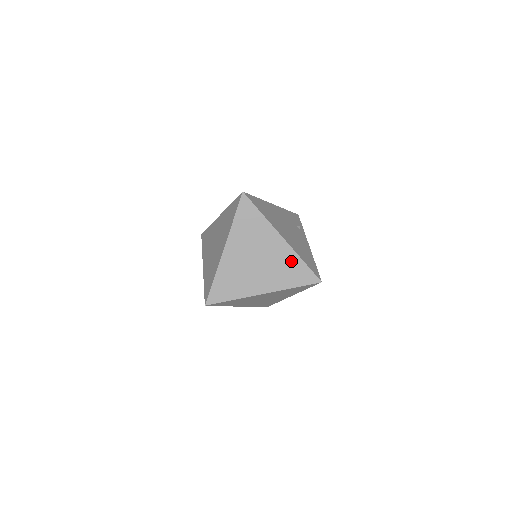
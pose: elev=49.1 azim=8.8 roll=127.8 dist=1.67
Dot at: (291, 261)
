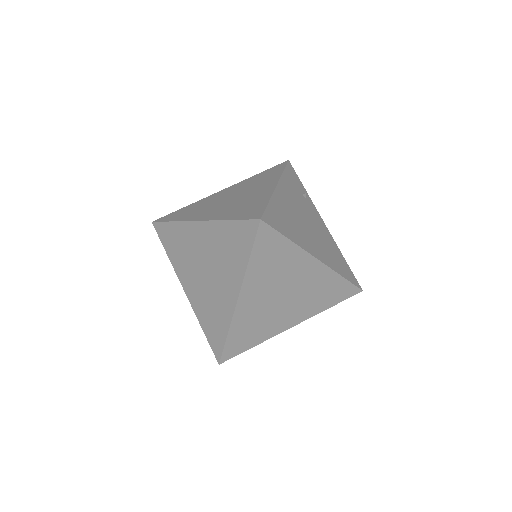
Dot at: (328, 282)
